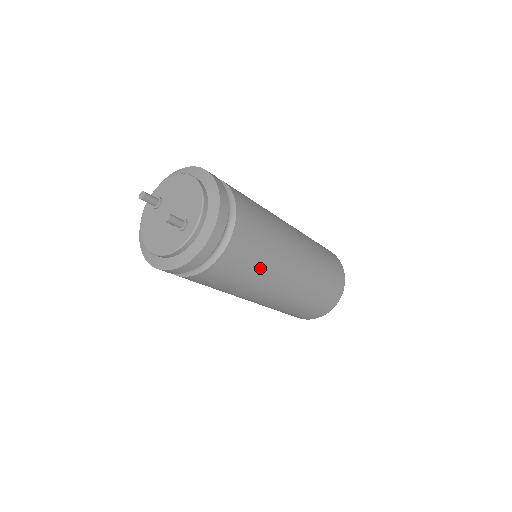
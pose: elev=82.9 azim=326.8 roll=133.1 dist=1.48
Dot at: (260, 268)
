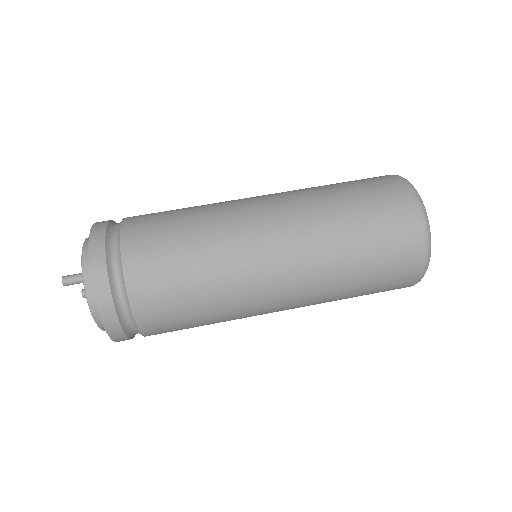
Dot at: (199, 248)
